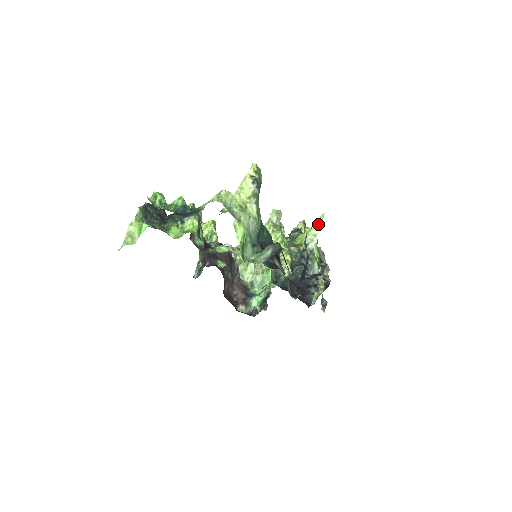
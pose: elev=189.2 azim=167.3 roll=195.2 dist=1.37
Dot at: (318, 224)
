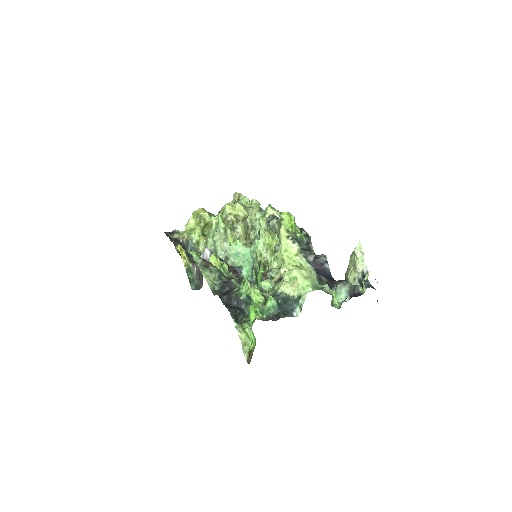
Dot at: (361, 252)
